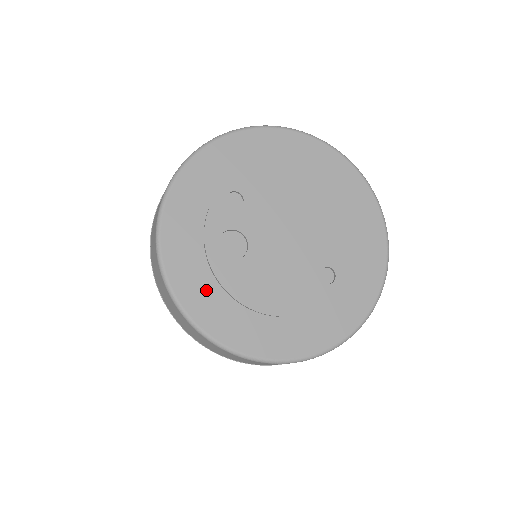
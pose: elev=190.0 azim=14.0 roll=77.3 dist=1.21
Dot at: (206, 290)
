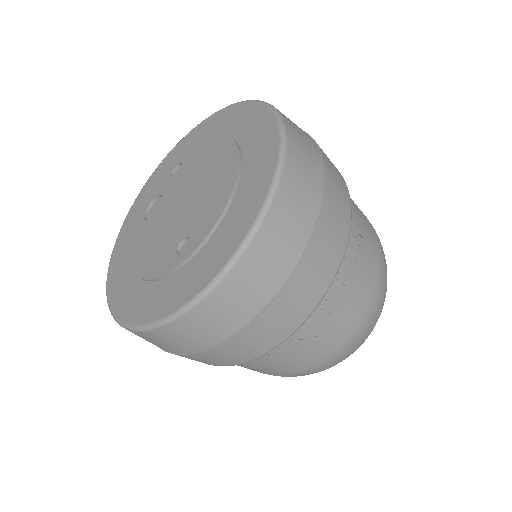
Dot at: (126, 243)
